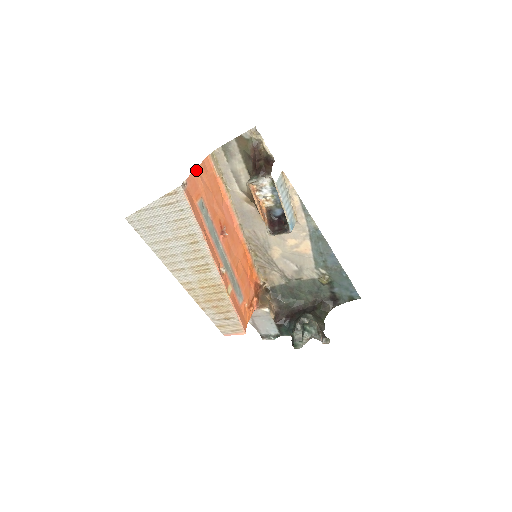
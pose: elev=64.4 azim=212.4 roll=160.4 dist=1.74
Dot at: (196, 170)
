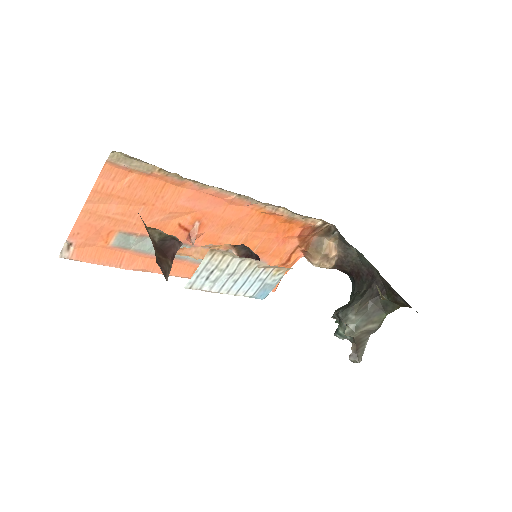
Dot at: (85, 208)
